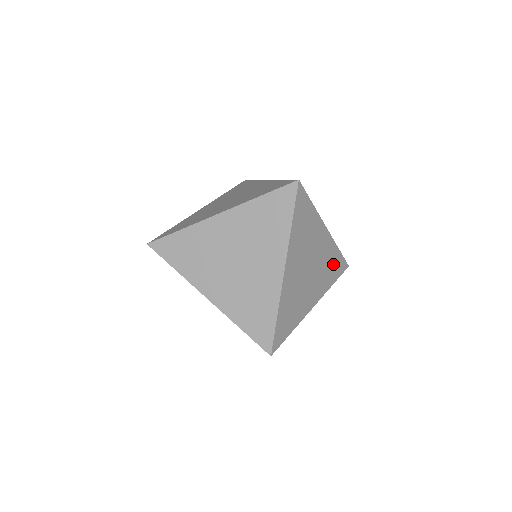
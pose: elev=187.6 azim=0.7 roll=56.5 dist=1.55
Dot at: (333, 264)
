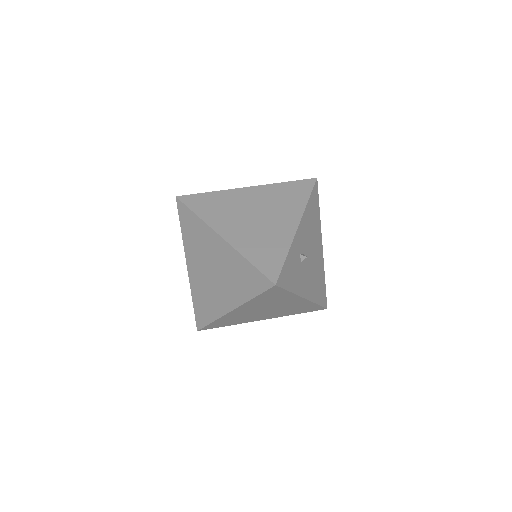
Dot at: (303, 308)
